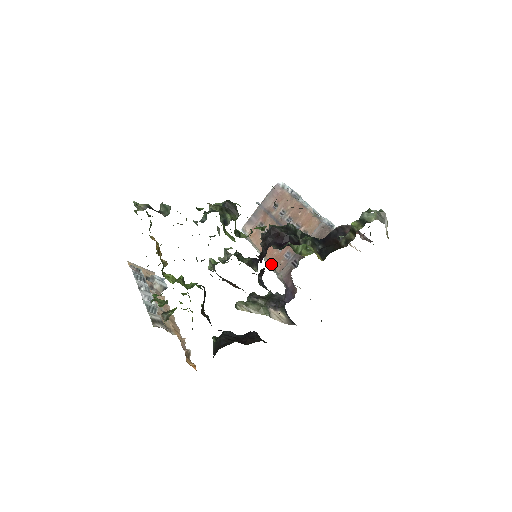
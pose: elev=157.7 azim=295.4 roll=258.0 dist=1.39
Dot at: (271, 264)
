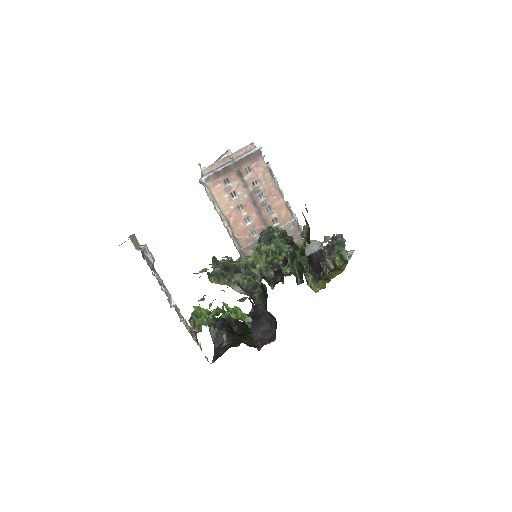
Dot at: (234, 233)
